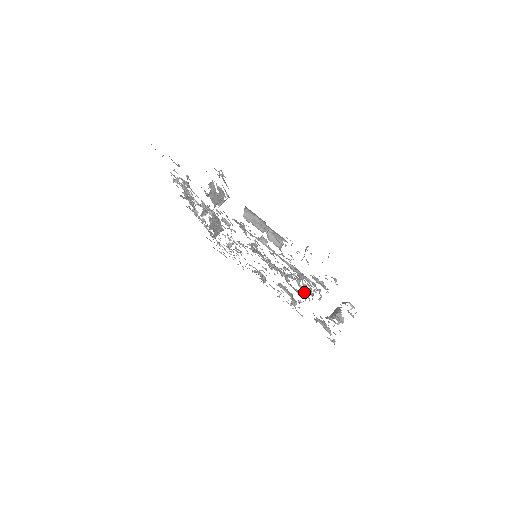
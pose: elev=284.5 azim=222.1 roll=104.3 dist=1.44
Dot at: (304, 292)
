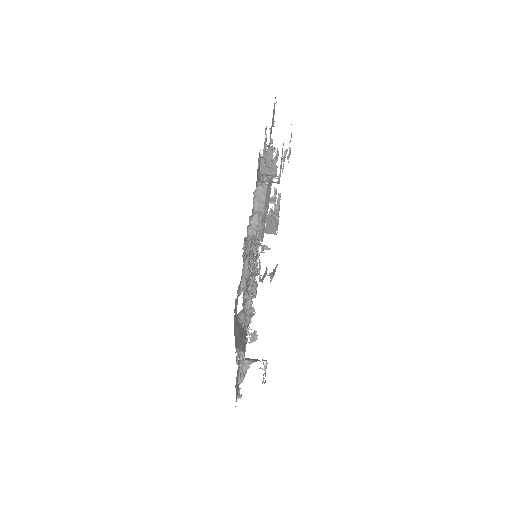
Dot at: occluded
